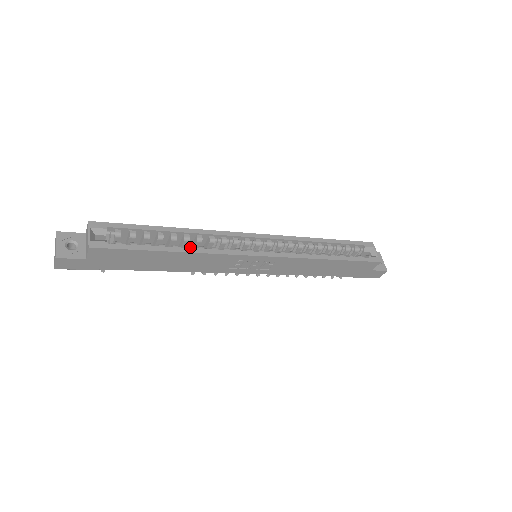
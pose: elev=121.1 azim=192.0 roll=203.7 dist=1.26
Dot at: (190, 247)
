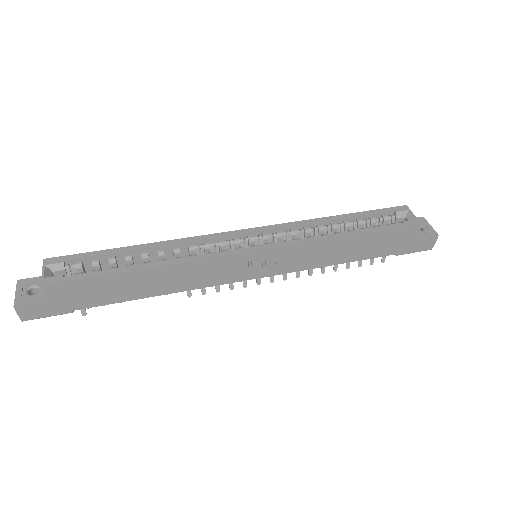
Dot at: (164, 260)
